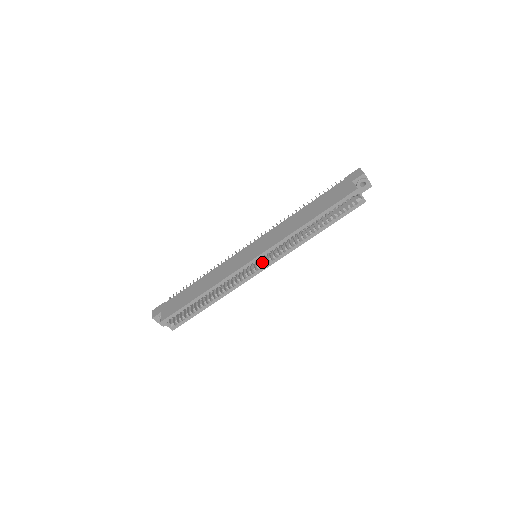
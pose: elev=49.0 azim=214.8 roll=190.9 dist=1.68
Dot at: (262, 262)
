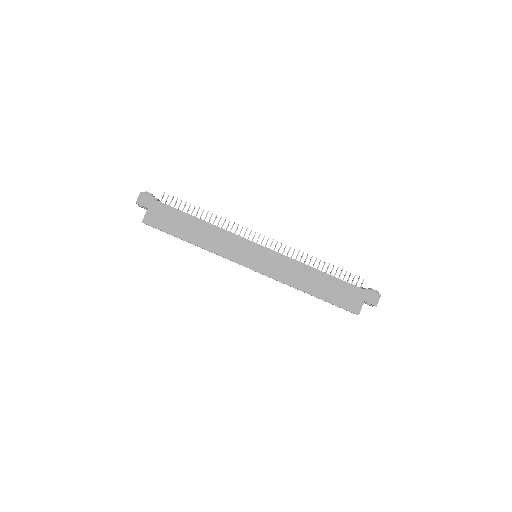
Dot at: occluded
